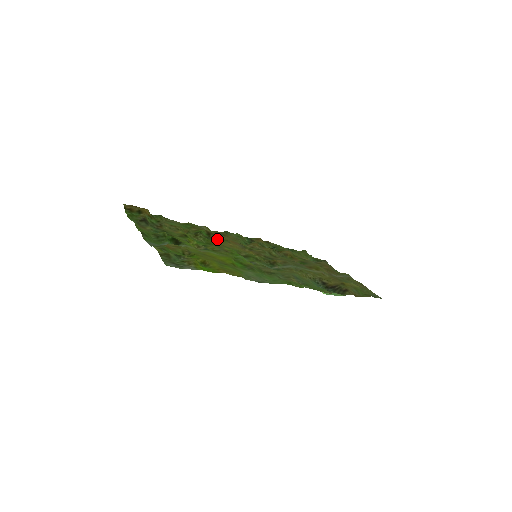
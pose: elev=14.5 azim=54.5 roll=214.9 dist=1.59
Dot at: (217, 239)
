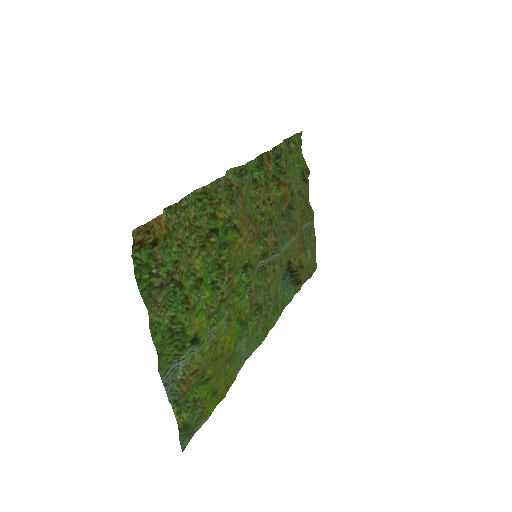
Dot at: (231, 241)
